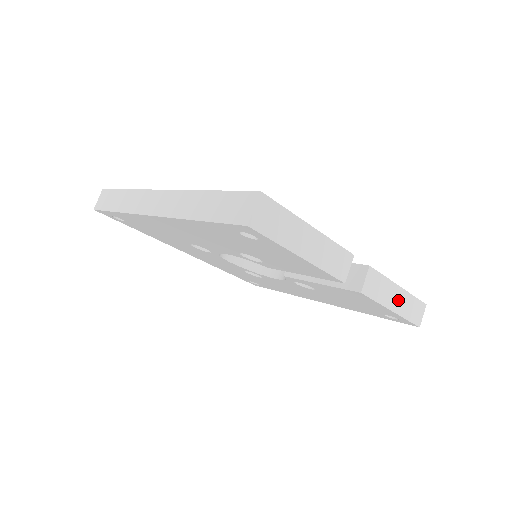
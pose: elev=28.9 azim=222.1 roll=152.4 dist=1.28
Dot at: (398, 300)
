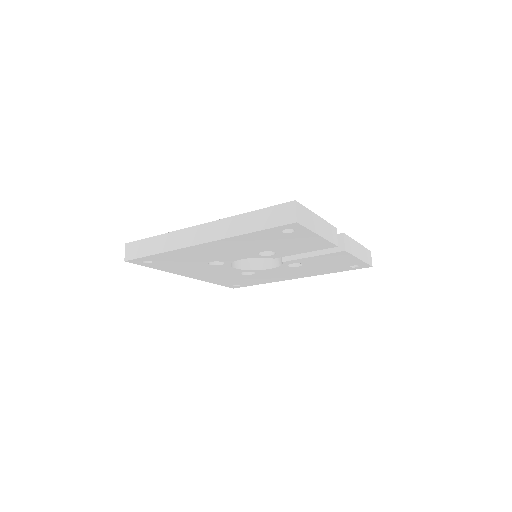
Dot at: (360, 251)
